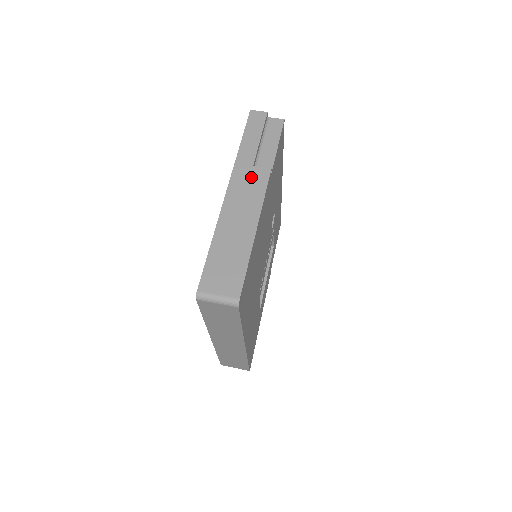
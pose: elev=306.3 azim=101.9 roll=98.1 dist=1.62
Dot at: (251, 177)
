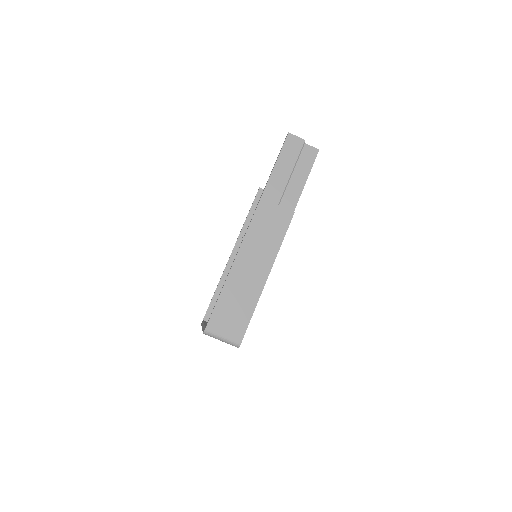
Dot at: (274, 217)
